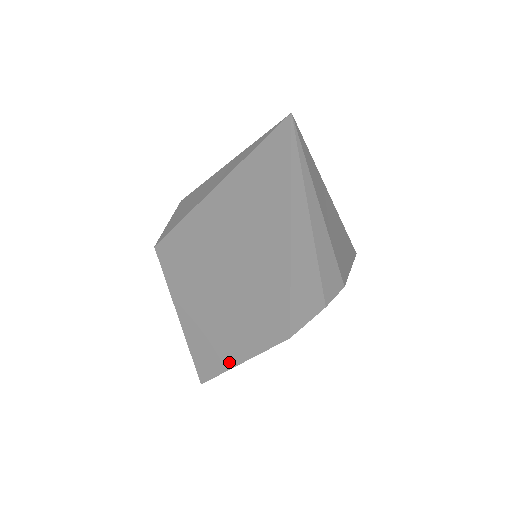
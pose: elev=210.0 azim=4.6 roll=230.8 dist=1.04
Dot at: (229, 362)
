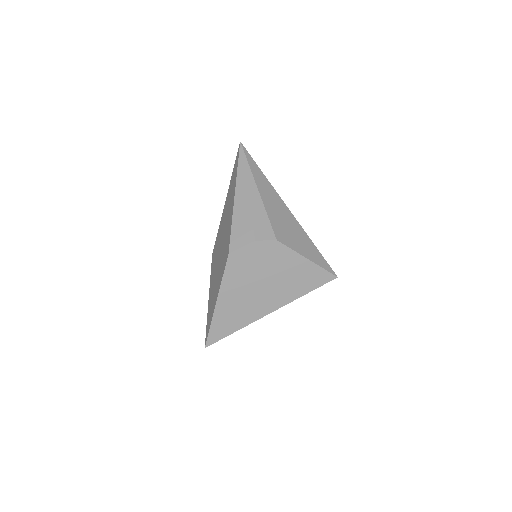
Dot at: (214, 307)
